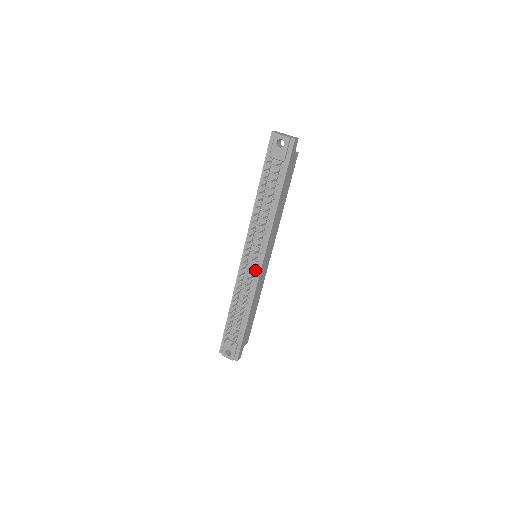
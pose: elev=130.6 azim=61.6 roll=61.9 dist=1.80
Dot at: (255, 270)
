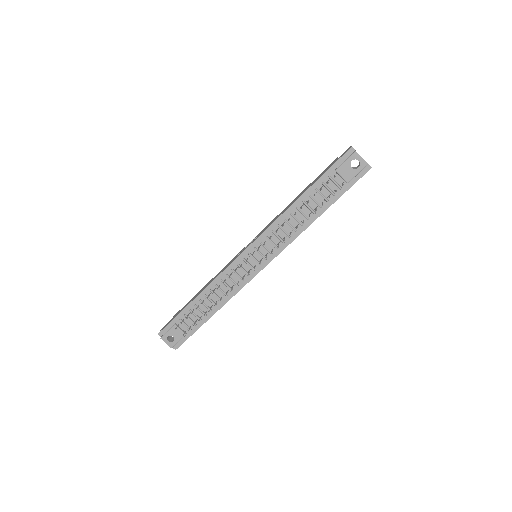
Dot at: (251, 271)
